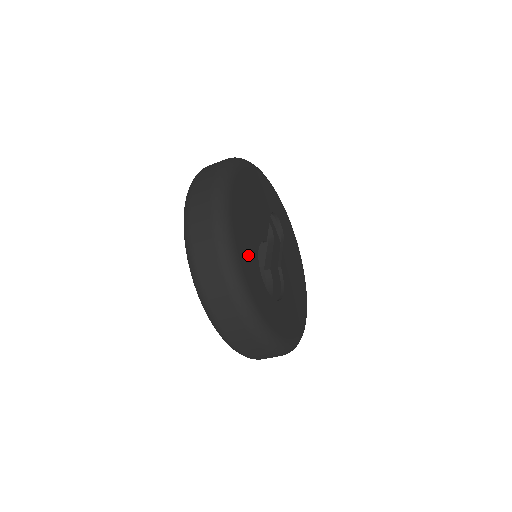
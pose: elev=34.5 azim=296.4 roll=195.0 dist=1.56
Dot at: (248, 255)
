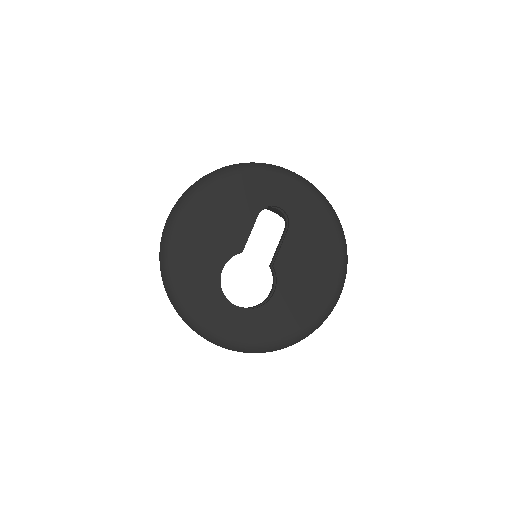
Dot at: (200, 285)
